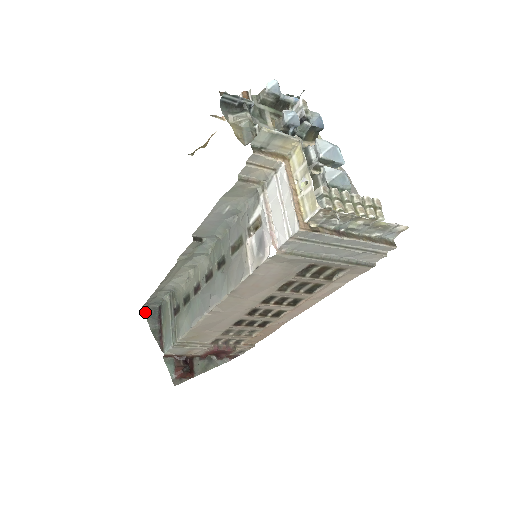
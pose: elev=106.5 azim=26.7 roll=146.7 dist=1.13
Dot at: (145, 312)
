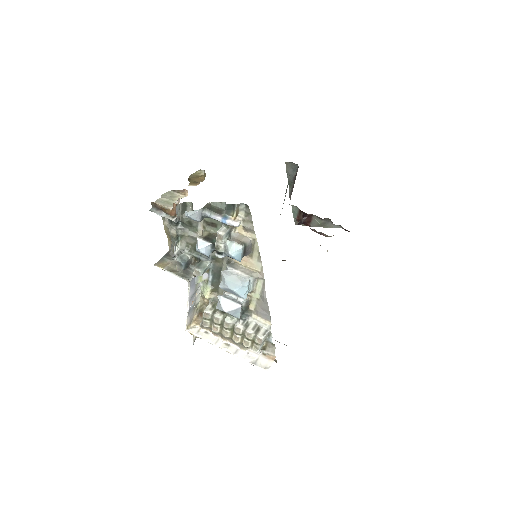
Dot at: (287, 166)
